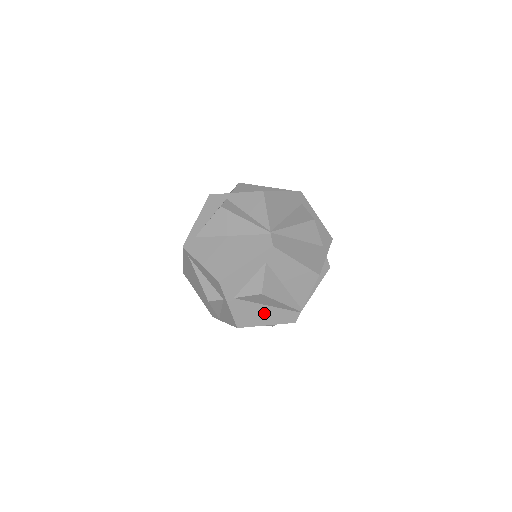
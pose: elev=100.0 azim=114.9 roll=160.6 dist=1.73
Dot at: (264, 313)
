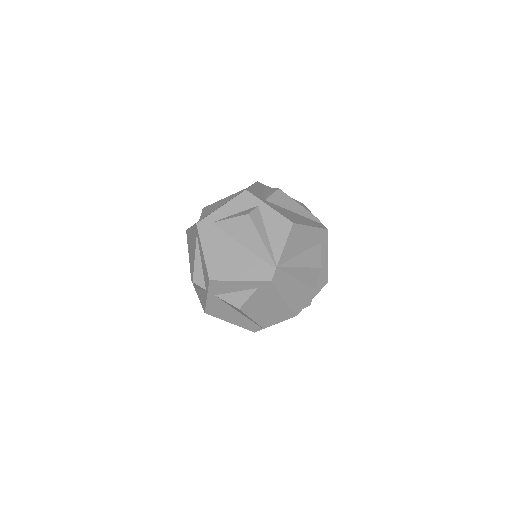
Dot at: (233, 315)
